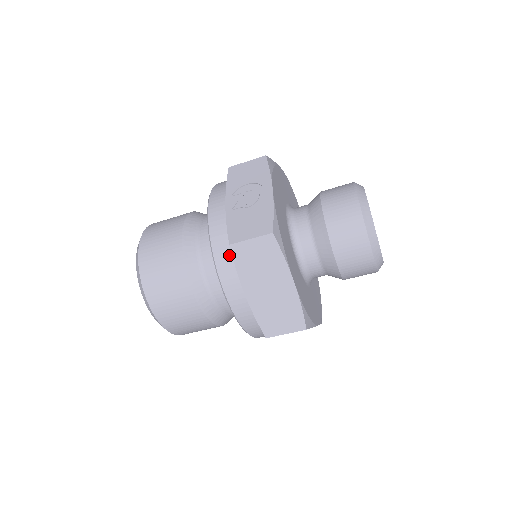
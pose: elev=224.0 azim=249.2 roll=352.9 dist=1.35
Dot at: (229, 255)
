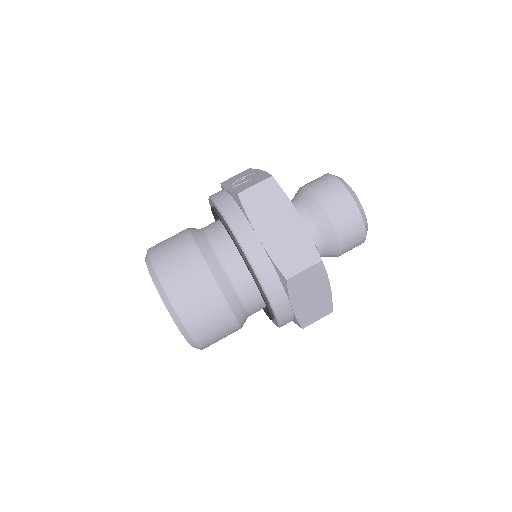
Dot at: (238, 210)
